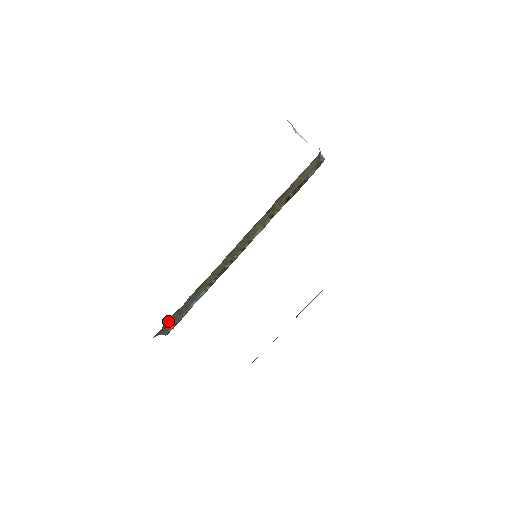
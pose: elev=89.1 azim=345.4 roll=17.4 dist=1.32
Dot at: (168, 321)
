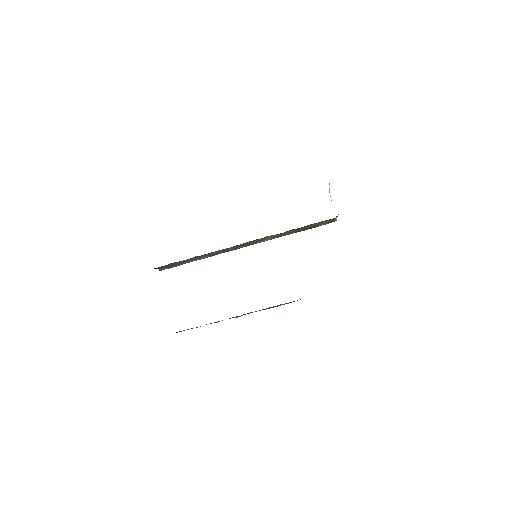
Dot at: (171, 263)
